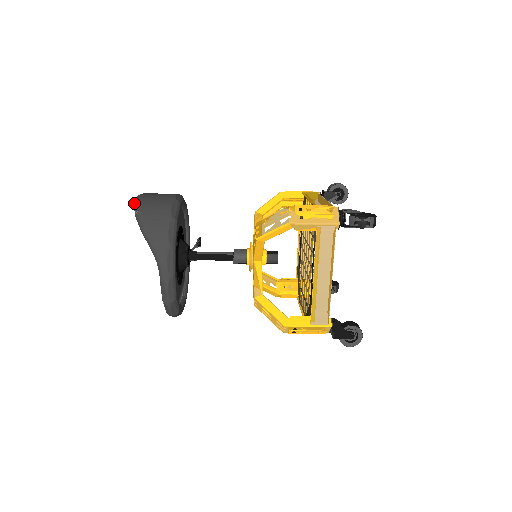
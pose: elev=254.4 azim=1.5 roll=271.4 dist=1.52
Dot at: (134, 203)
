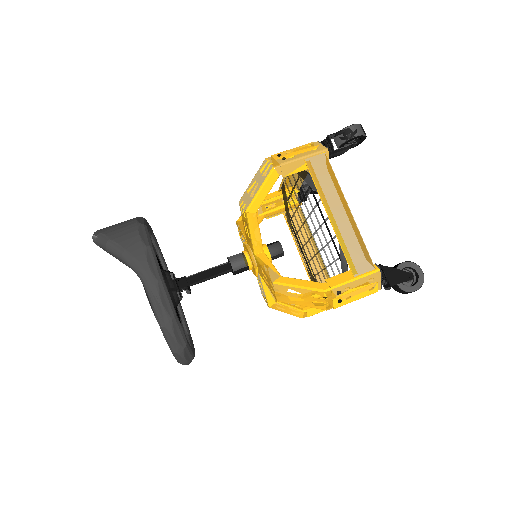
Dot at: (92, 236)
